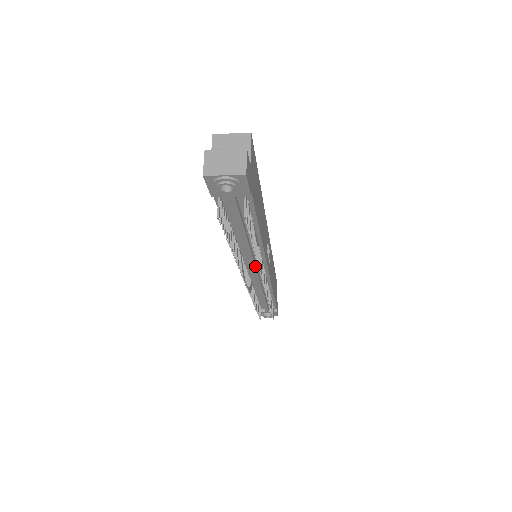
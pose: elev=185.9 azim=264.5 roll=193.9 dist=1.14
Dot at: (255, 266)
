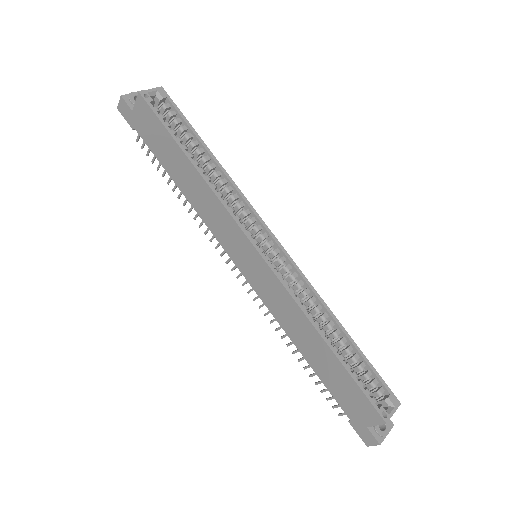
Dot at: occluded
